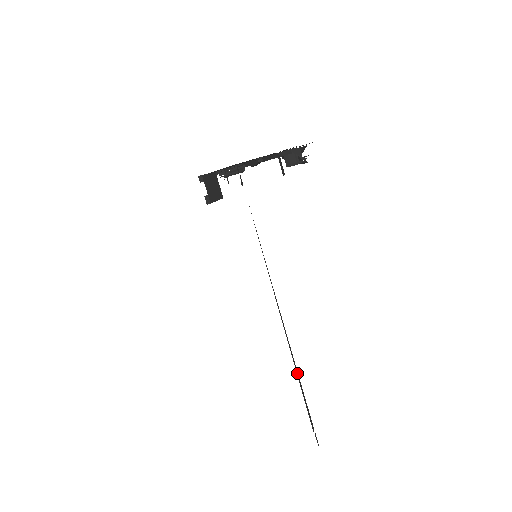
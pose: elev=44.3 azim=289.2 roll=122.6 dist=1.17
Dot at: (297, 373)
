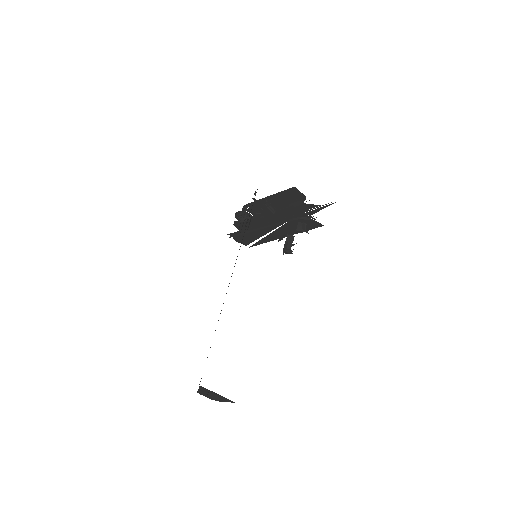
Dot at: occluded
